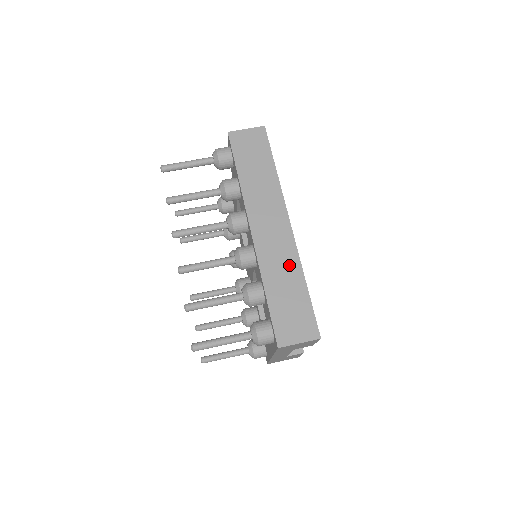
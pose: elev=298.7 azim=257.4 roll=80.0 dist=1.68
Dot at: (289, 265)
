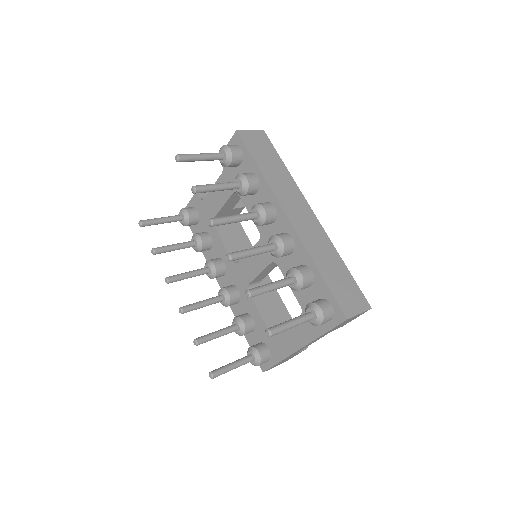
Dot at: (327, 248)
